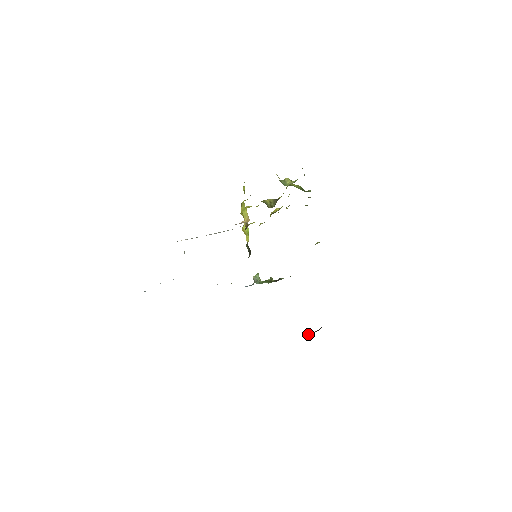
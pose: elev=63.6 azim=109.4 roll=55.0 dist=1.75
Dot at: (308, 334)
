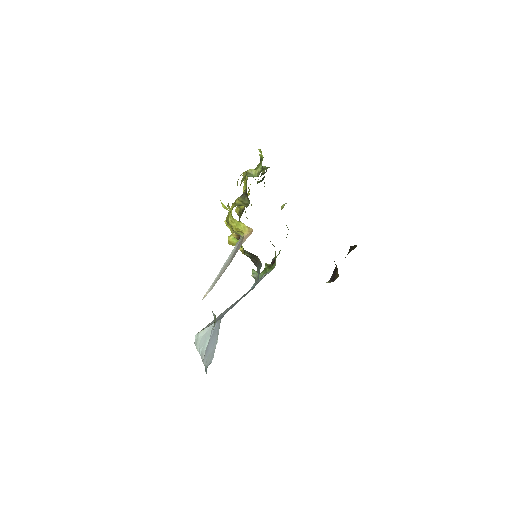
Dot at: occluded
